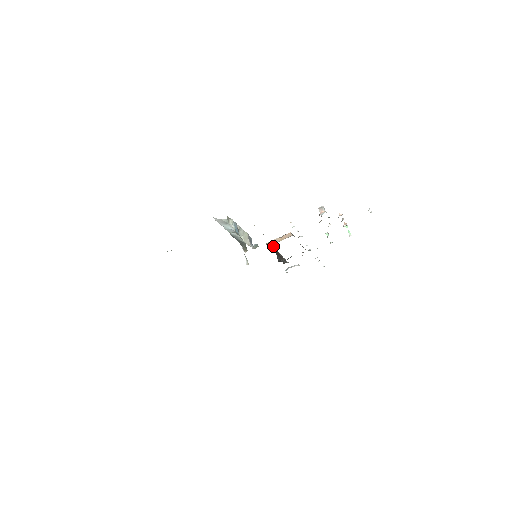
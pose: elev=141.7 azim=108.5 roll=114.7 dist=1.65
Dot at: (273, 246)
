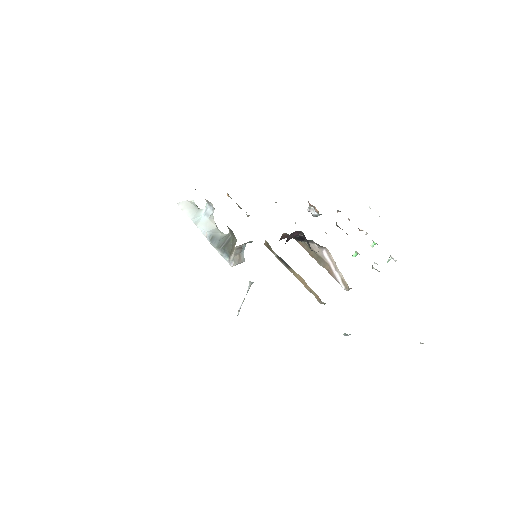
Dot at: occluded
